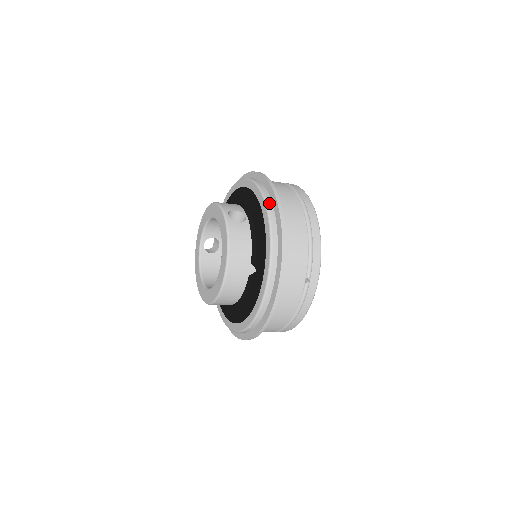
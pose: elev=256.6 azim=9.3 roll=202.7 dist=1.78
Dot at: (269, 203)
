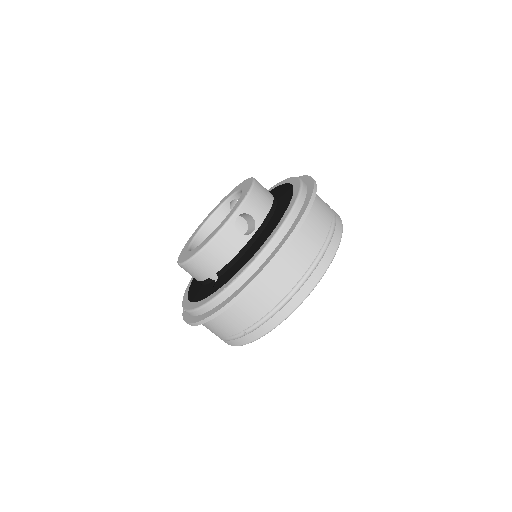
Dot at: (270, 249)
